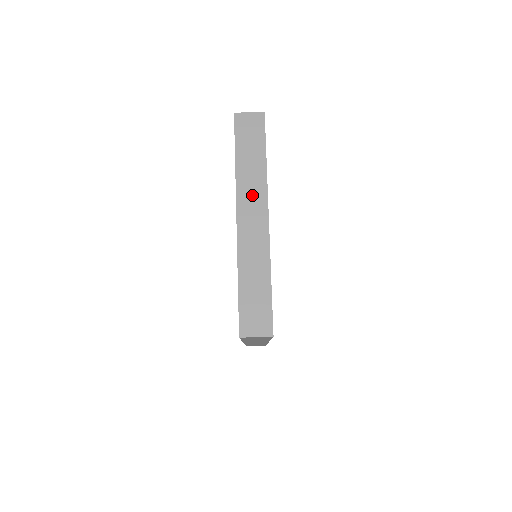
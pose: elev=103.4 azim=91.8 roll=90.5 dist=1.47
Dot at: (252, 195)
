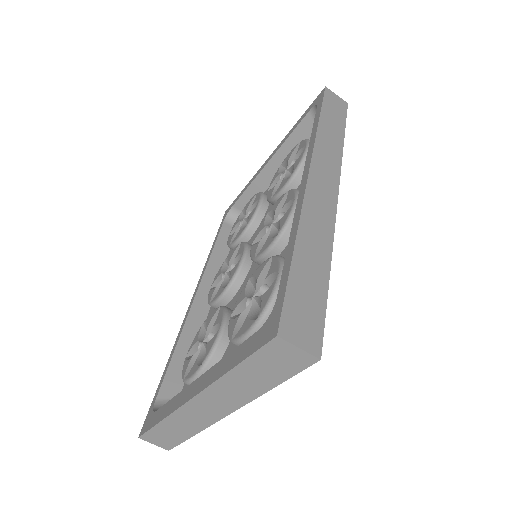
Dot at: (225, 398)
